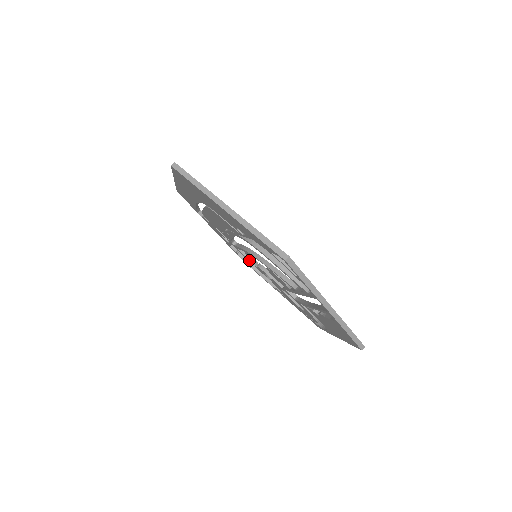
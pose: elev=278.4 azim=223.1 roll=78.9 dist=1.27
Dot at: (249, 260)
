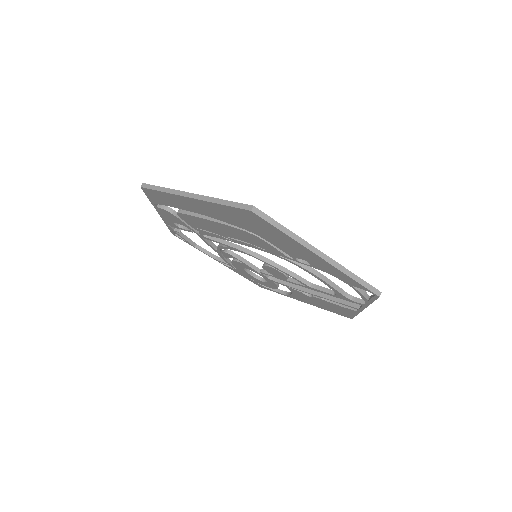
Dot at: (211, 245)
